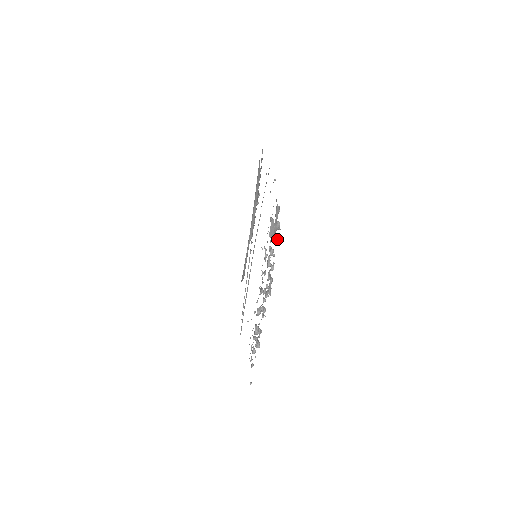
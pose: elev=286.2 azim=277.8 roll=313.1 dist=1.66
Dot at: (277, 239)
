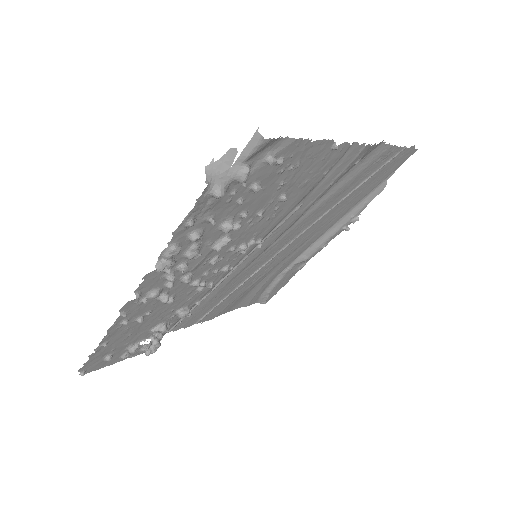
Dot at: (220, 189)
